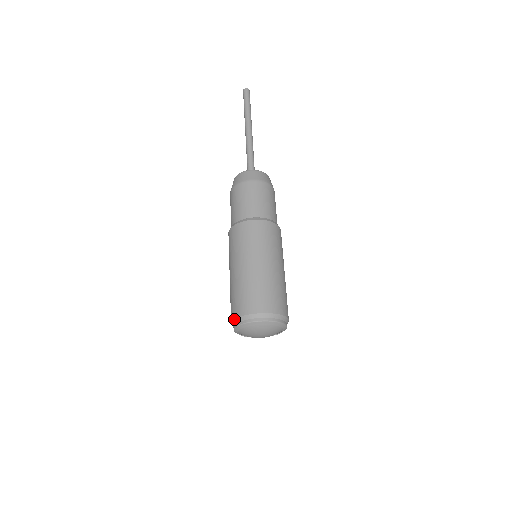
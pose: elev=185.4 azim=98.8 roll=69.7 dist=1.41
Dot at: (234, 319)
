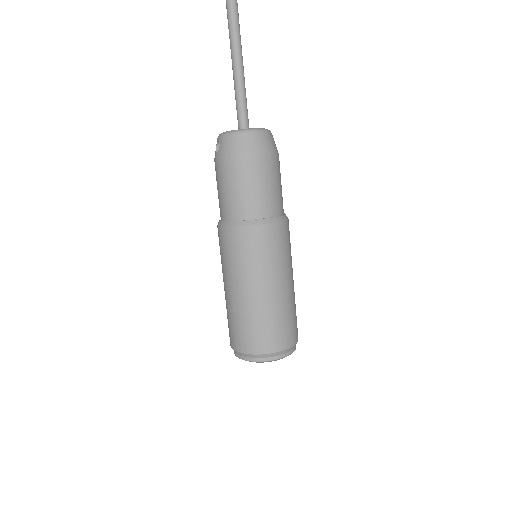
Dot at: (238, 352)
